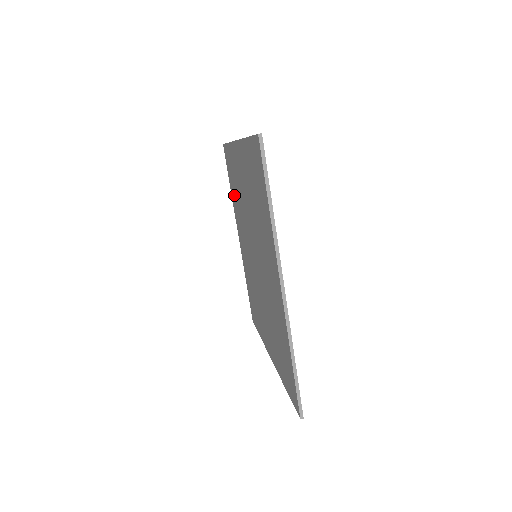
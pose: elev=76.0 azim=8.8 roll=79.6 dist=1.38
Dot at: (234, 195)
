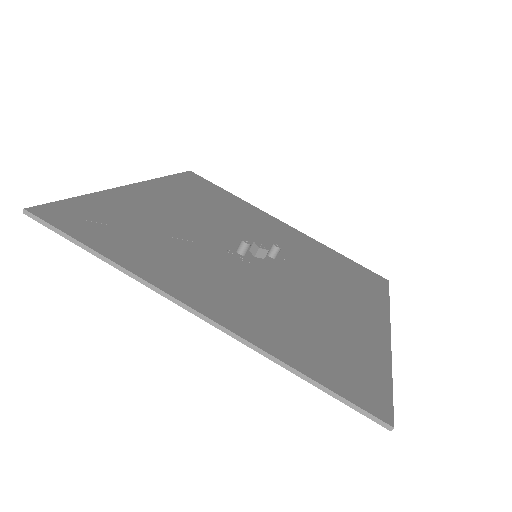
Dot at: occluded
